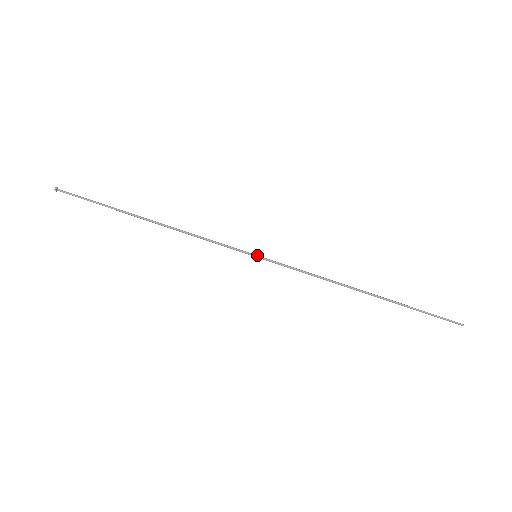
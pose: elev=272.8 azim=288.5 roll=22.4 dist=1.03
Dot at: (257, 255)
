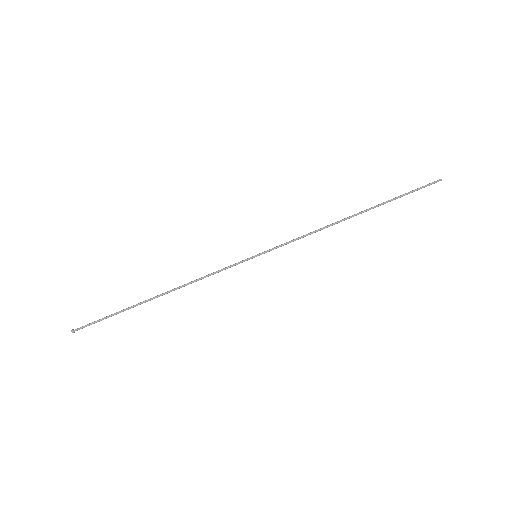
Dot at: (256, 255)
